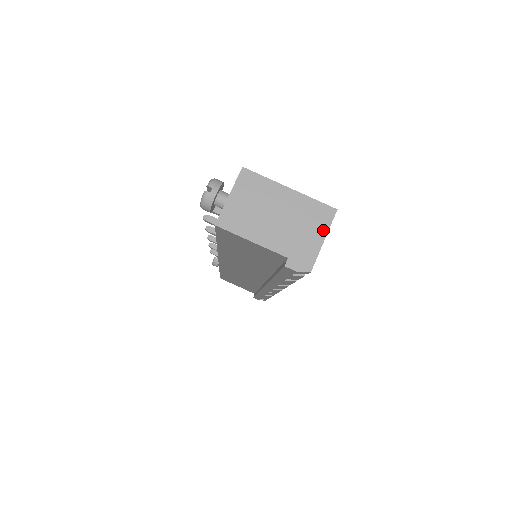
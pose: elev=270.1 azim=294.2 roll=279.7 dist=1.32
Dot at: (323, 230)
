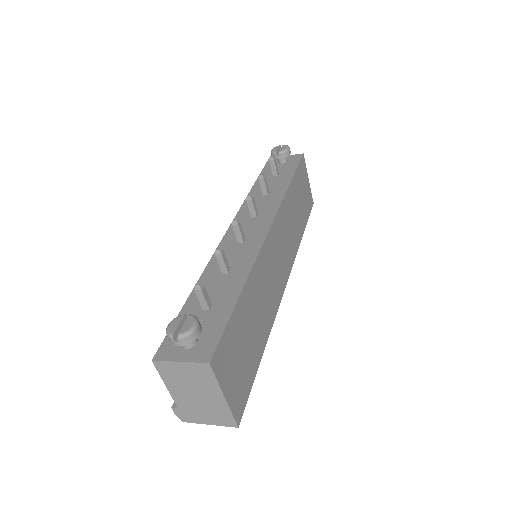
Dot at: (216, 423)
